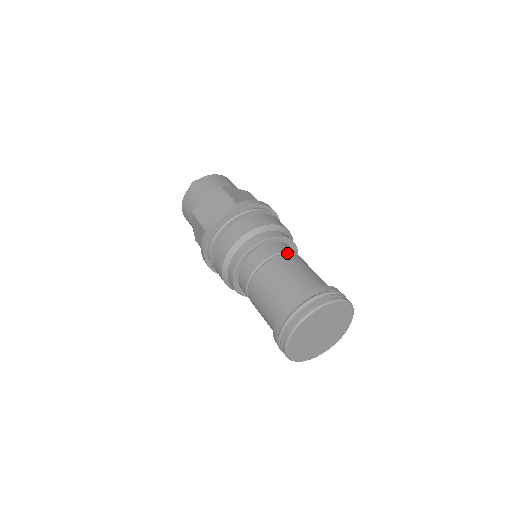
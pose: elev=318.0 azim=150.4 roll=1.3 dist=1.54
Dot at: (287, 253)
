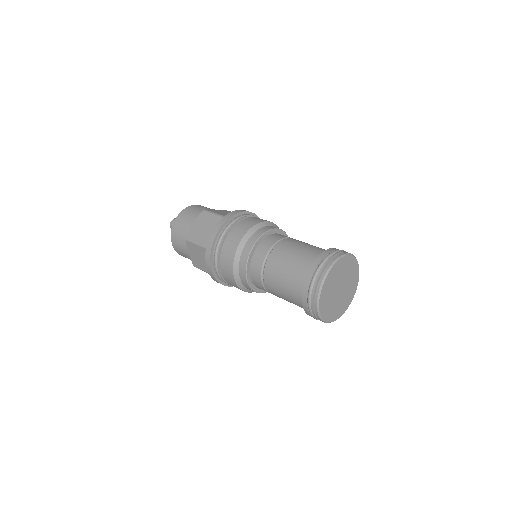
Dot at: occluded
